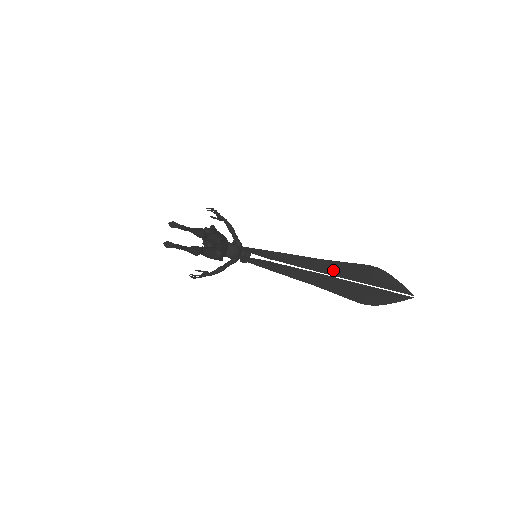
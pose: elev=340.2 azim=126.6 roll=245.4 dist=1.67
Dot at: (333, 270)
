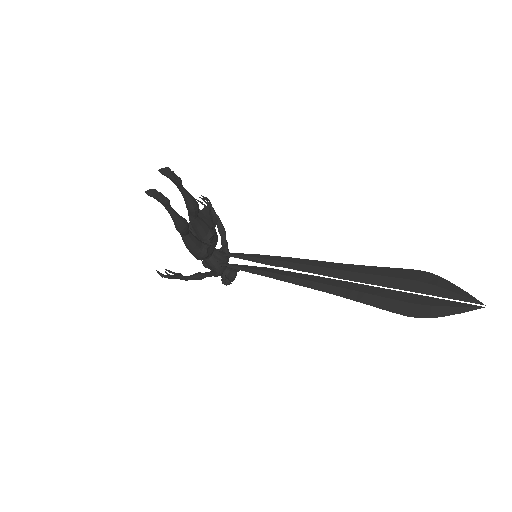
Dot at: (364, 276)
